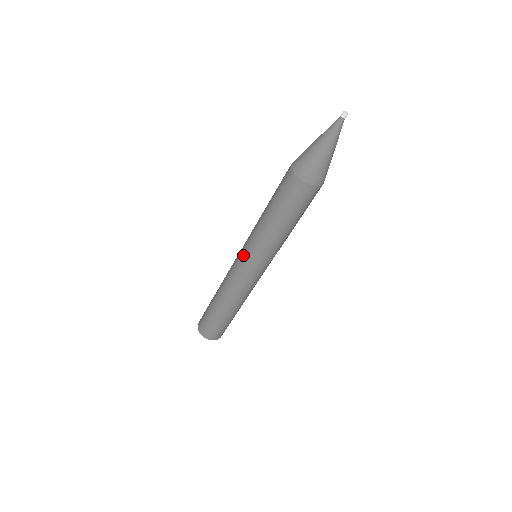
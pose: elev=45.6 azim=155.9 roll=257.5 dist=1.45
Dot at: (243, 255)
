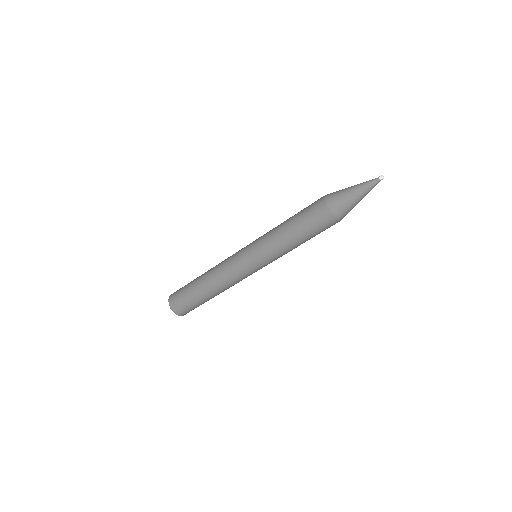
Dot at: (249, 252)
